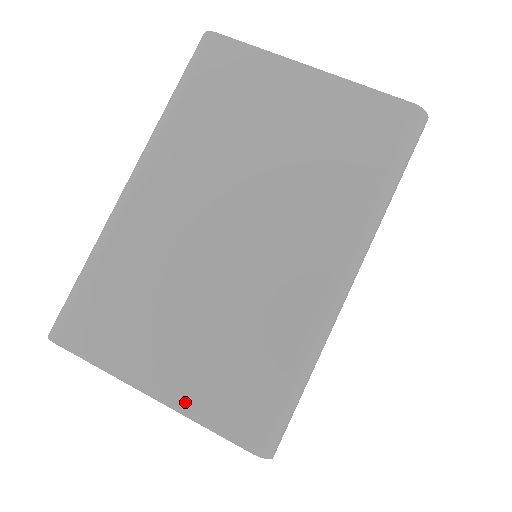
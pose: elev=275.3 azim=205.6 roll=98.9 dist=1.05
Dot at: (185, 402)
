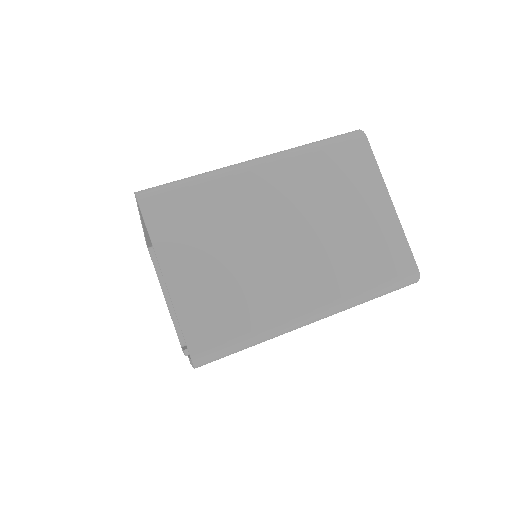
Dot at: (180, 299)
